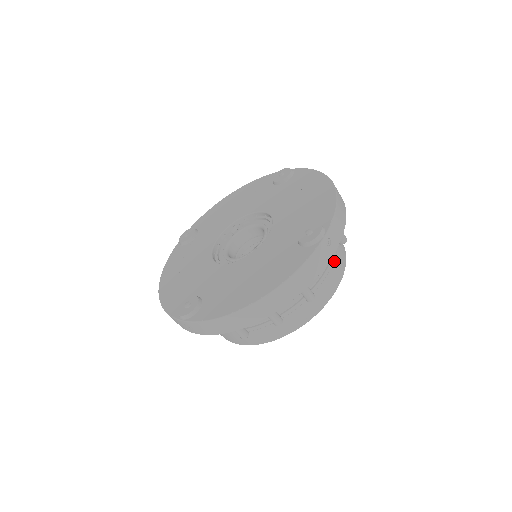
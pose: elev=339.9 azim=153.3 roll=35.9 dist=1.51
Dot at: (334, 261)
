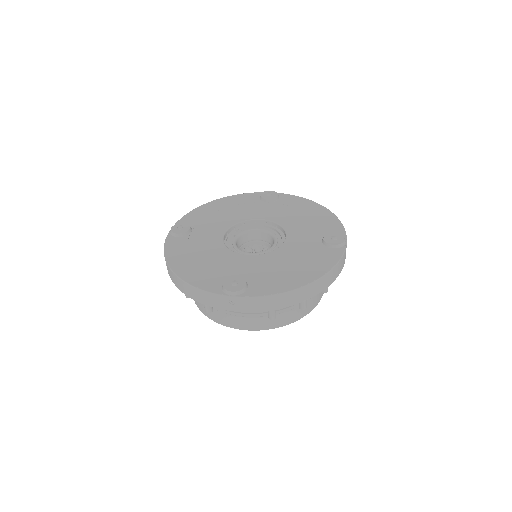
Dot at: occluded
